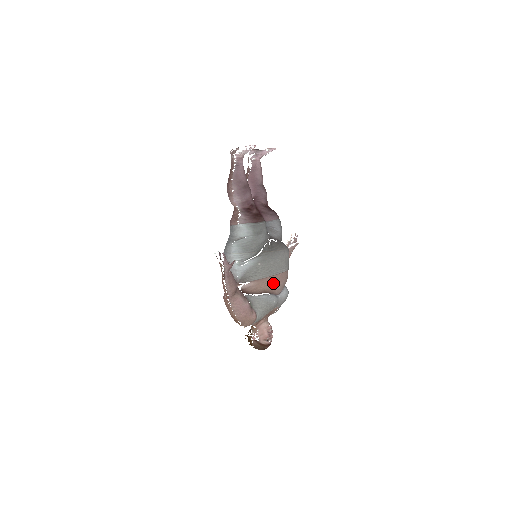
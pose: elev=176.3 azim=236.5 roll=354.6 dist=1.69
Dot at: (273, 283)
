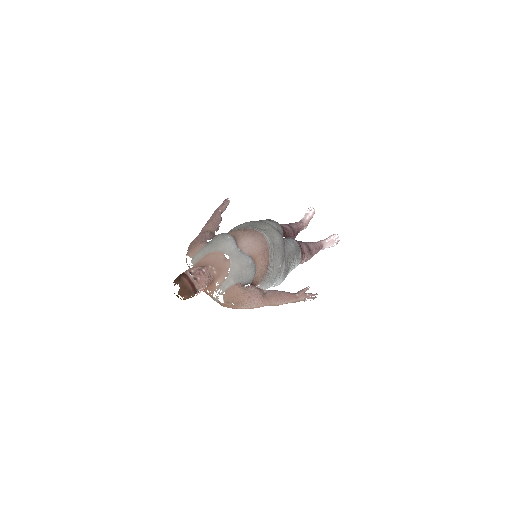
Dot at: (243, 231)
